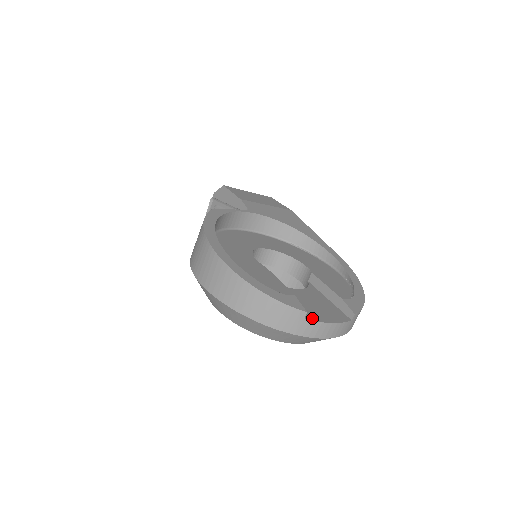
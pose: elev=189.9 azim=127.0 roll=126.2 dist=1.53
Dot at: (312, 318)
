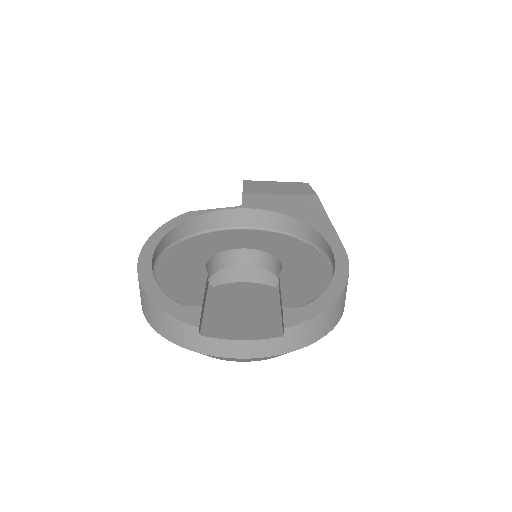
Dot at: (214, 334)
